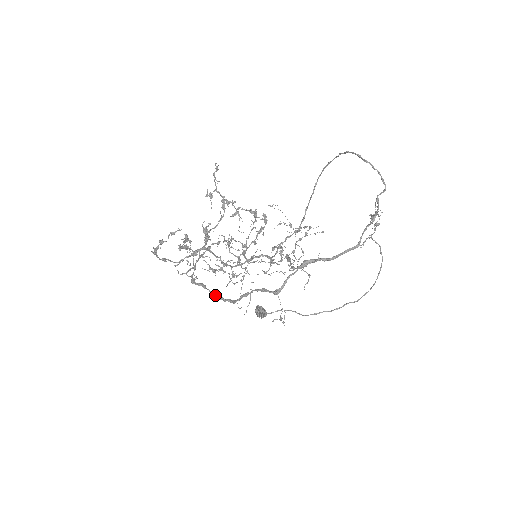
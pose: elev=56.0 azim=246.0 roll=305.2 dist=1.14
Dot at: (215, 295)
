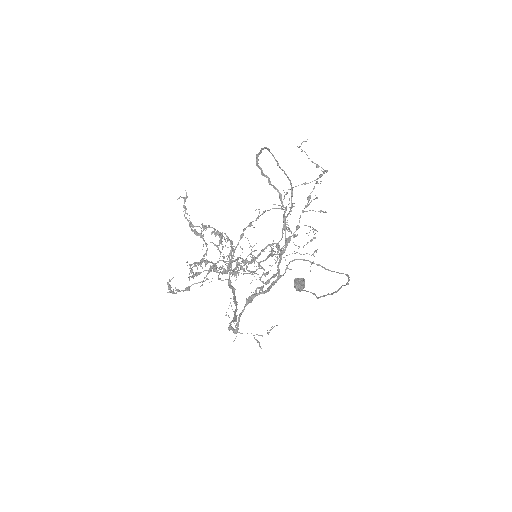
Dot at: occluded
